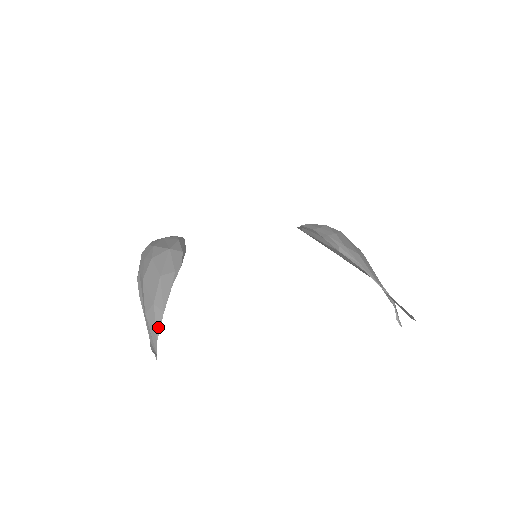
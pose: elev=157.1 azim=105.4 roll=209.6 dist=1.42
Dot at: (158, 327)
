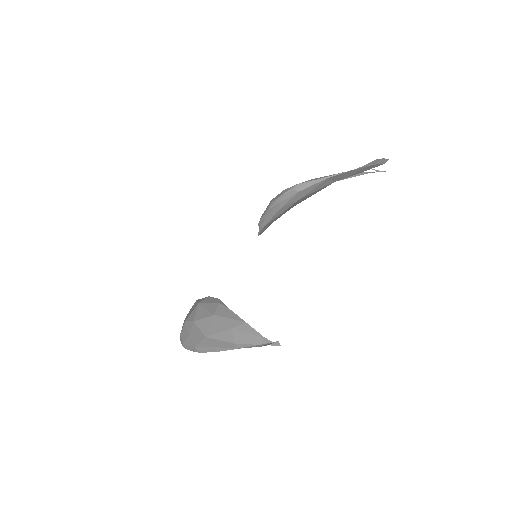
Dot at: (254, 332)
